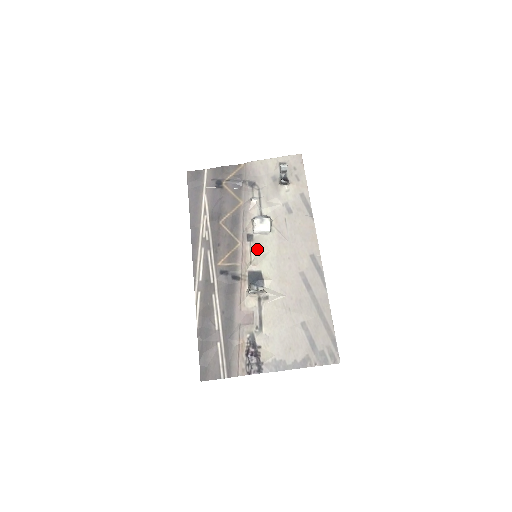
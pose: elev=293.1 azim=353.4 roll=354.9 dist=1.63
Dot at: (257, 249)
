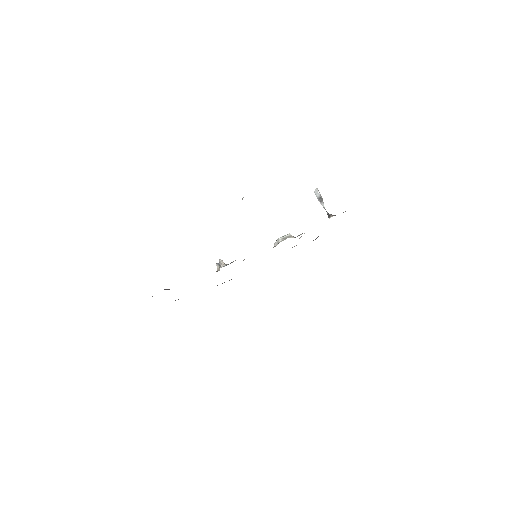
Dot at: occluded
